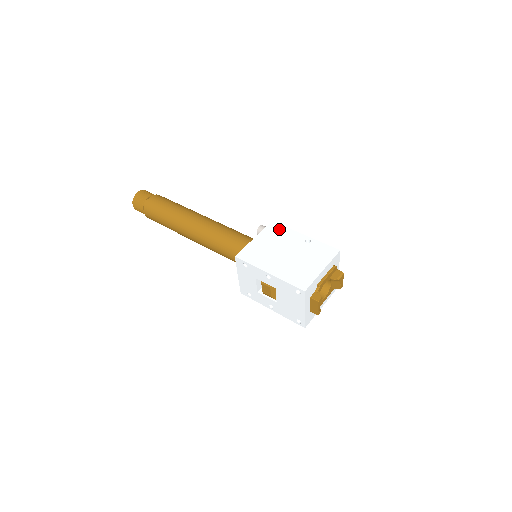
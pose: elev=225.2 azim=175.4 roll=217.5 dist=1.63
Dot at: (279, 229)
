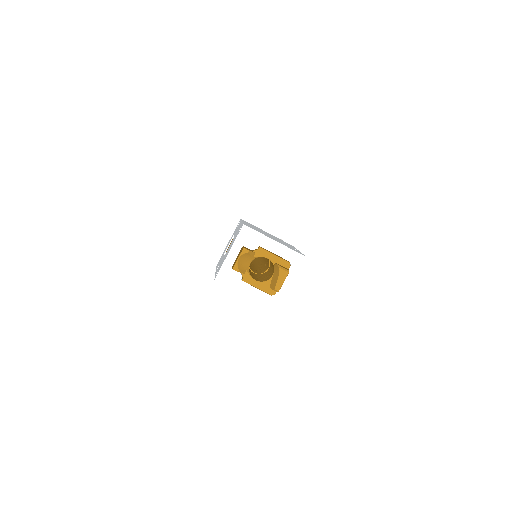
Dot at: (289, 244)
